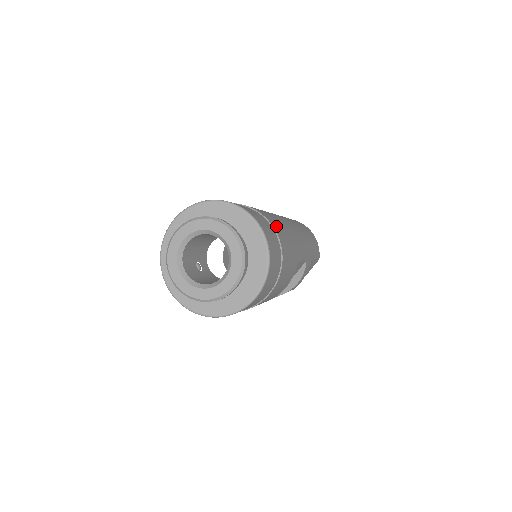
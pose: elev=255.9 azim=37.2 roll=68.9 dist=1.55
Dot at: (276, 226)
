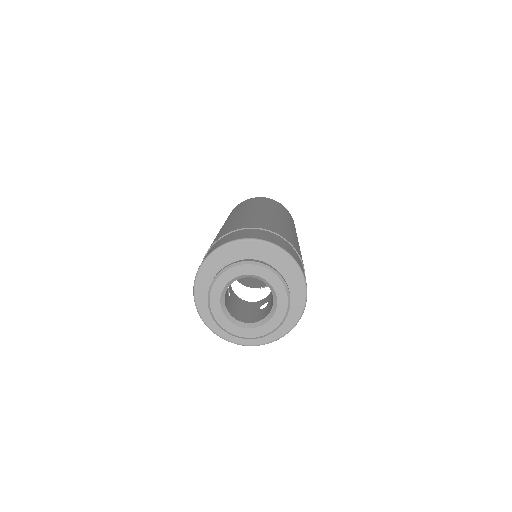
Dot at: occluded
